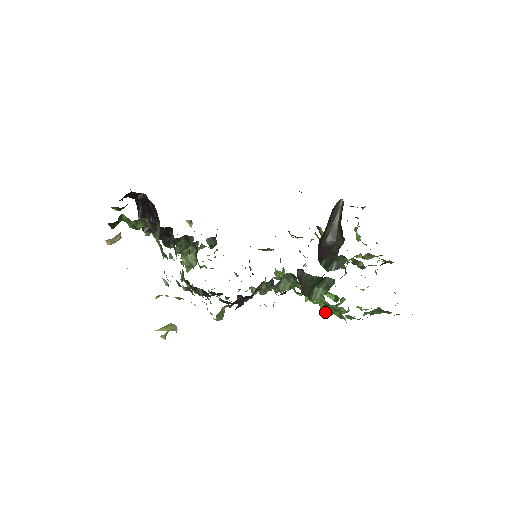
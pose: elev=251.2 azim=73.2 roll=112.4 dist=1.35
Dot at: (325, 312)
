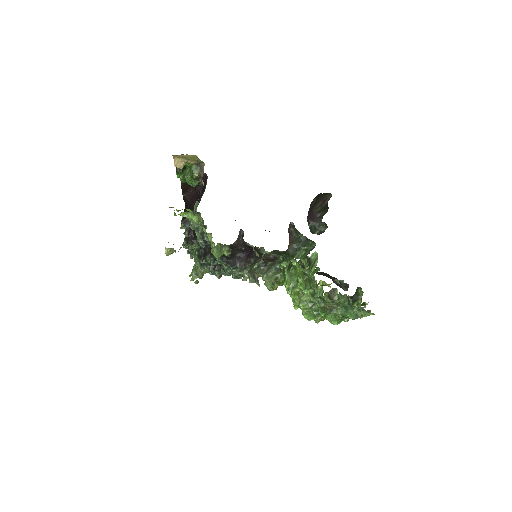
Dot at: (301, 284)
